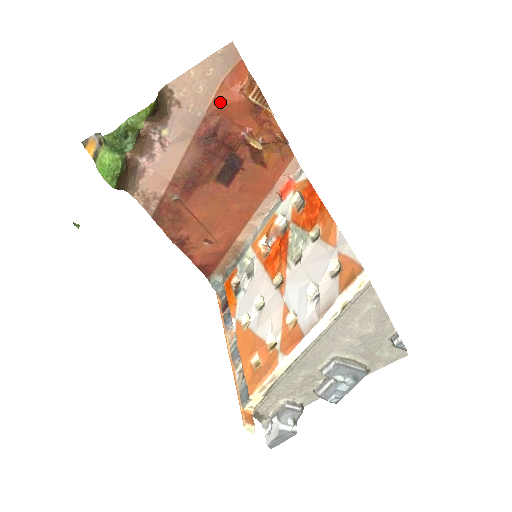
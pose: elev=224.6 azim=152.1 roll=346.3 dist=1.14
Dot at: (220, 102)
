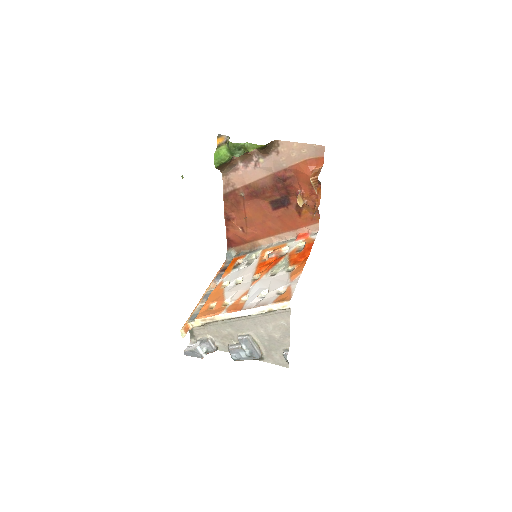
Dot at: (299, 168)
